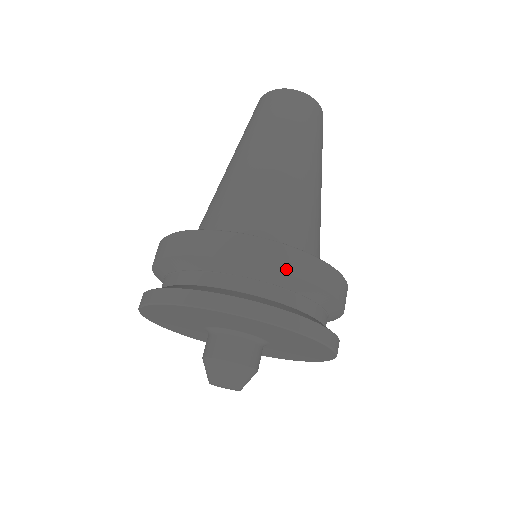
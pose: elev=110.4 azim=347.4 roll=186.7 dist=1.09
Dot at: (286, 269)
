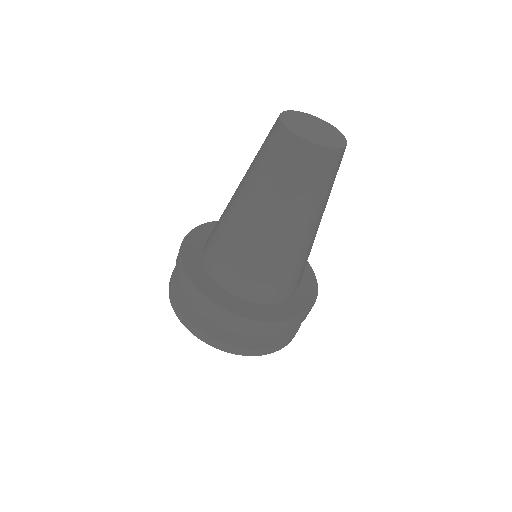
Dot at: occluded
